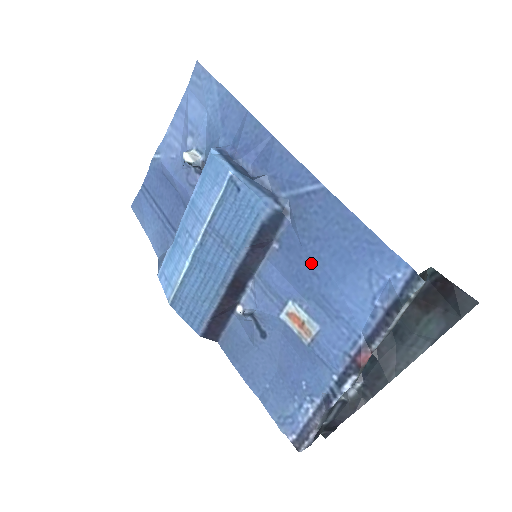
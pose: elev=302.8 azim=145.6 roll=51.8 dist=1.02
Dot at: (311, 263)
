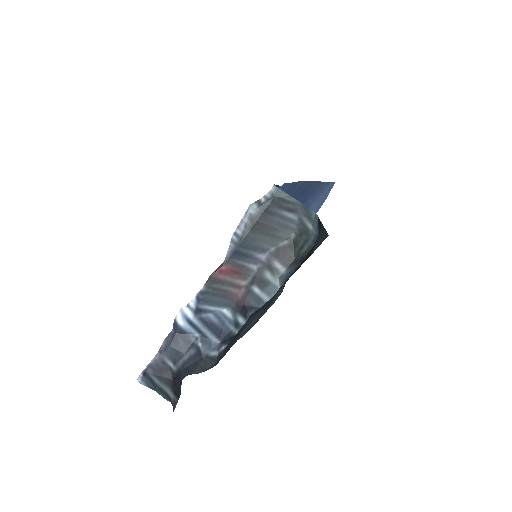
Dot at: occluded
